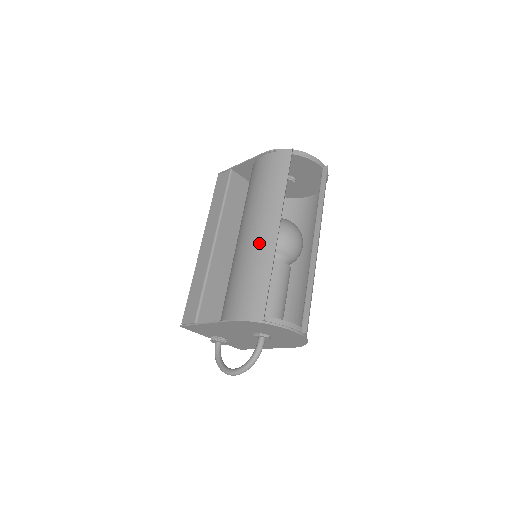
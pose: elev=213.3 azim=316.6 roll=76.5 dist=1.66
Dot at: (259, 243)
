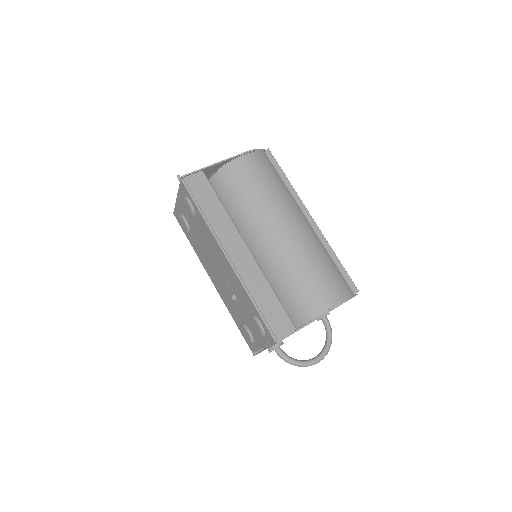
Dot at: (309, 235)
